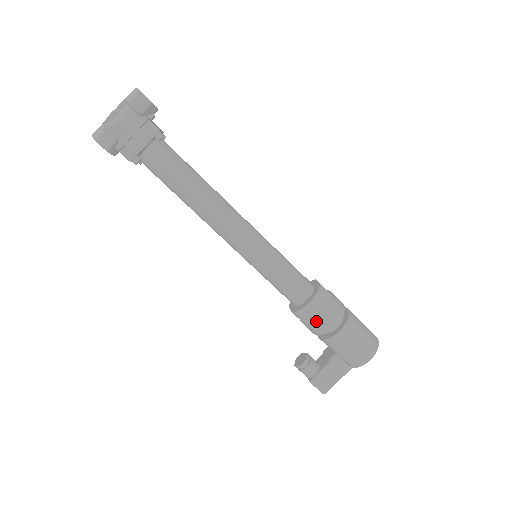
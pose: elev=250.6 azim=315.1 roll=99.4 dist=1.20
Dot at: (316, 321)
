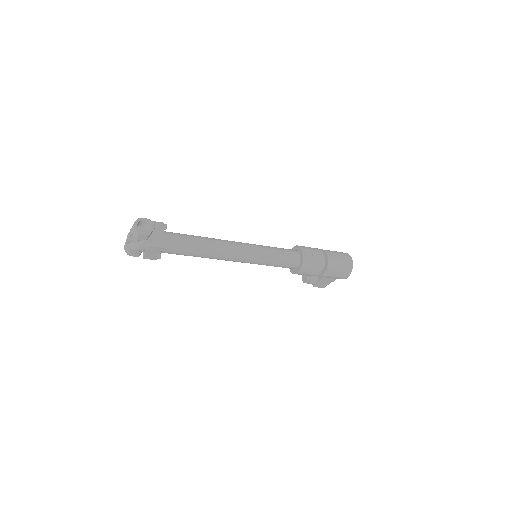
Dot at: occluded
